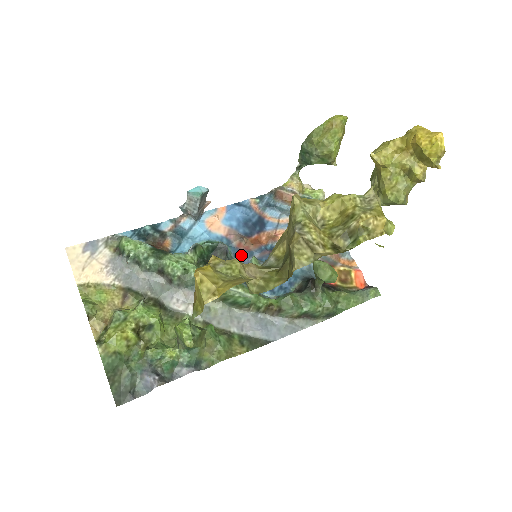
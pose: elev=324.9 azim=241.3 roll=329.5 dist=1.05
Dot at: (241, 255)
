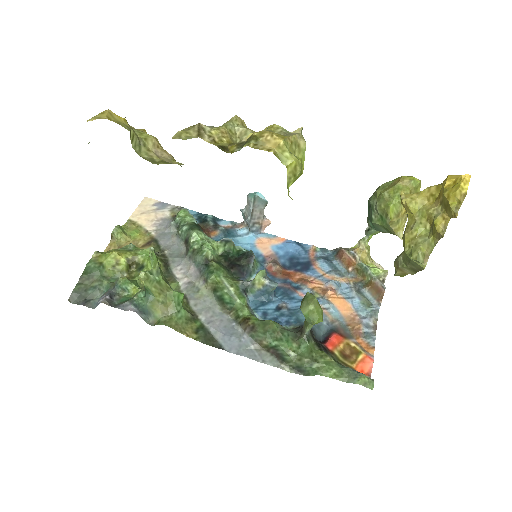
Dot at: occluded
